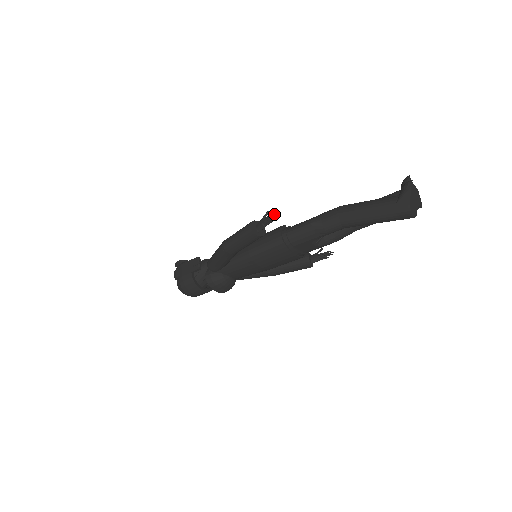
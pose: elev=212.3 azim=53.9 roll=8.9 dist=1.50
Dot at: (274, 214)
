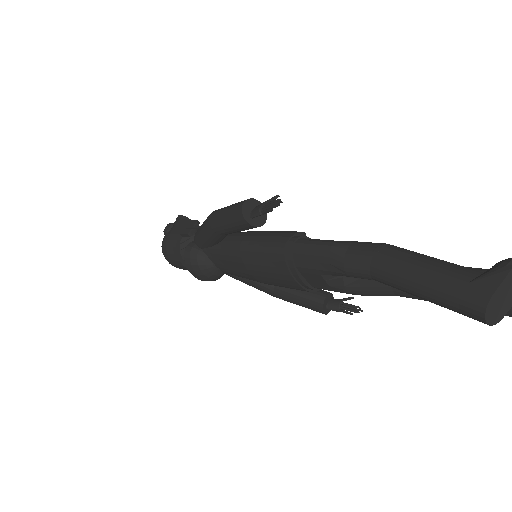
Dot at: (279, 201)
